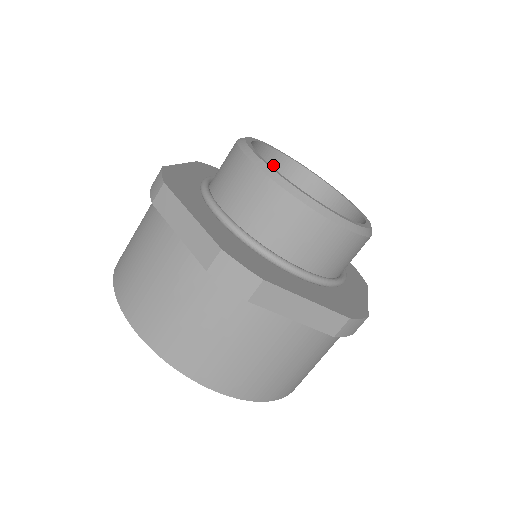
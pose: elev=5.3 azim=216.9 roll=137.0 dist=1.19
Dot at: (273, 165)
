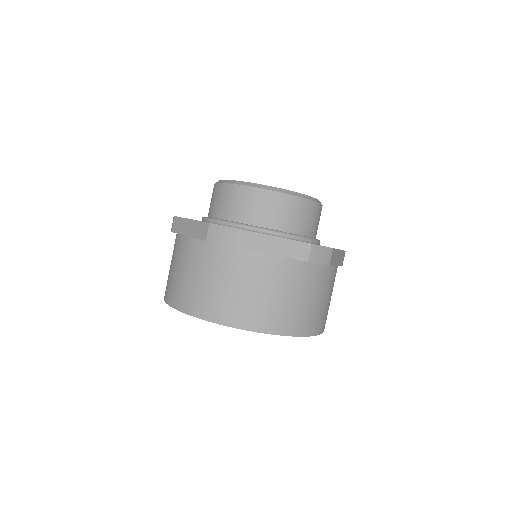
Dot at: occluded
